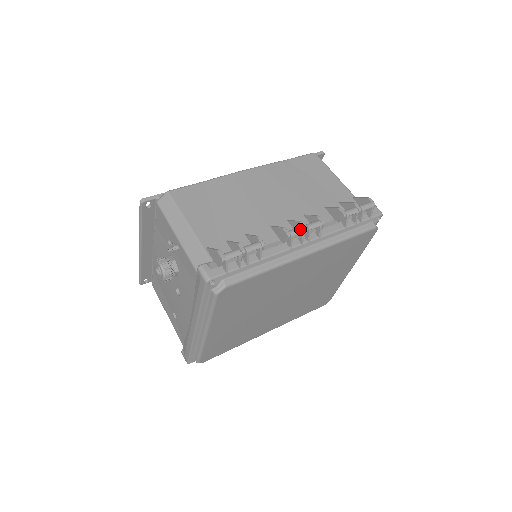
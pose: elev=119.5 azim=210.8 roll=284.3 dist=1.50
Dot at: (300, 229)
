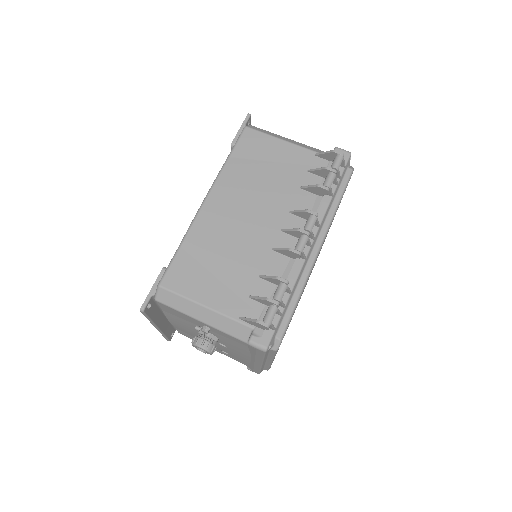
Dot at: (304, 239)
